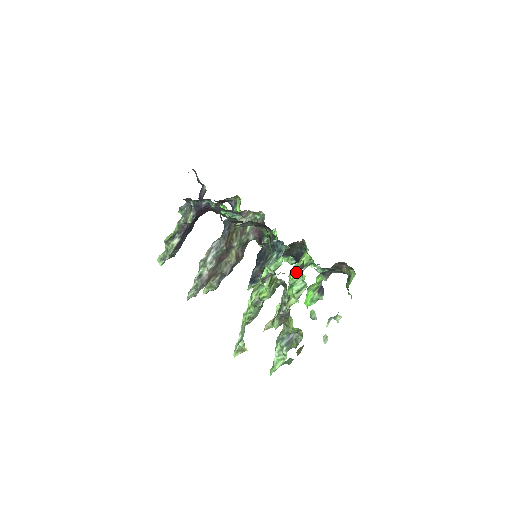
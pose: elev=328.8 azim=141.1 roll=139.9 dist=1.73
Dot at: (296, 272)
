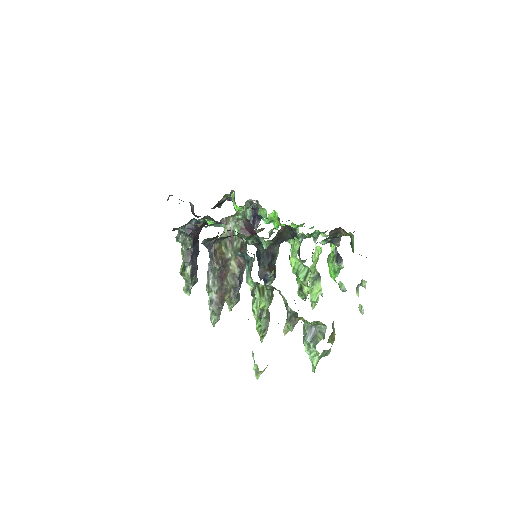
Dot at: (294, 259)
